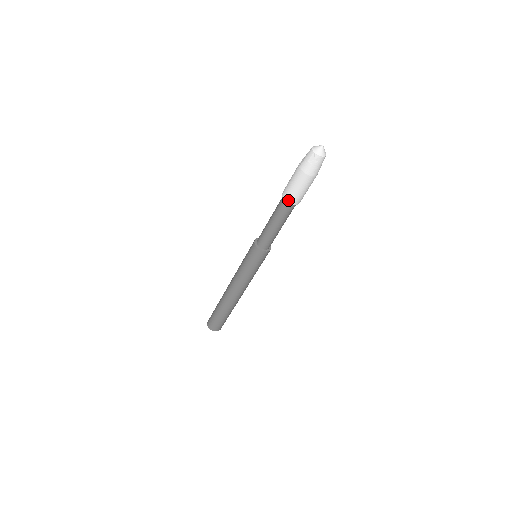
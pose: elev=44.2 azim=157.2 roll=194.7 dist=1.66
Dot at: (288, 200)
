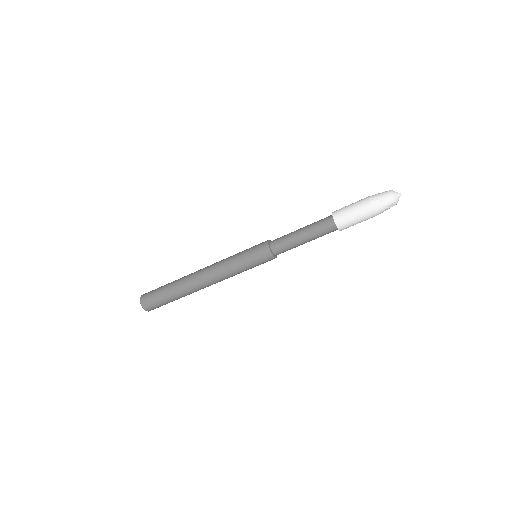
Dot at: (342, 229)
